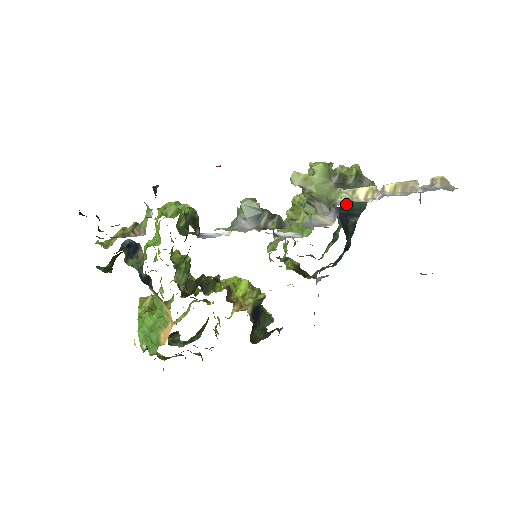
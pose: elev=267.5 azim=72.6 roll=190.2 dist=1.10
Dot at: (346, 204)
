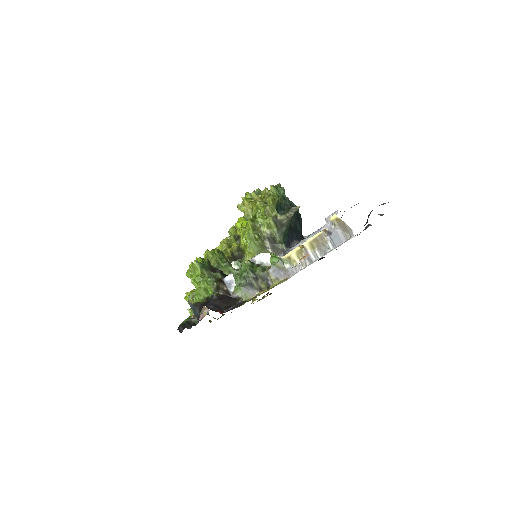
Dot at: occluded
